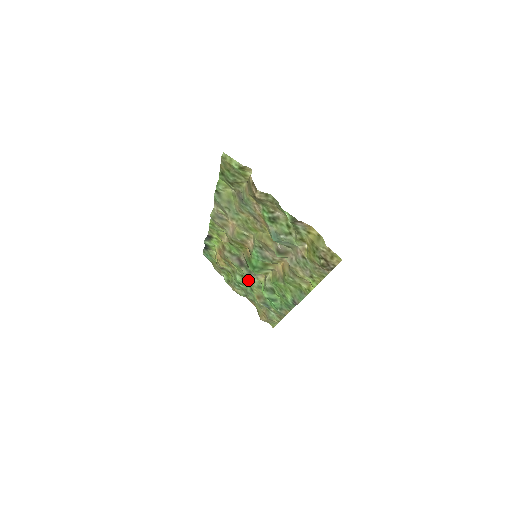
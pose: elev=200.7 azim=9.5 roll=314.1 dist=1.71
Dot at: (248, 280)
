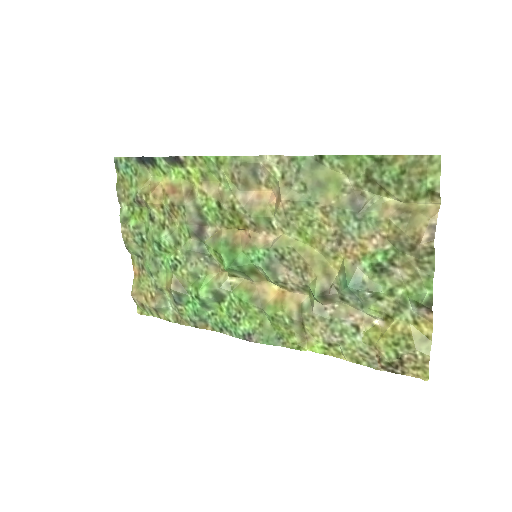
Dot at: (184, 255)
